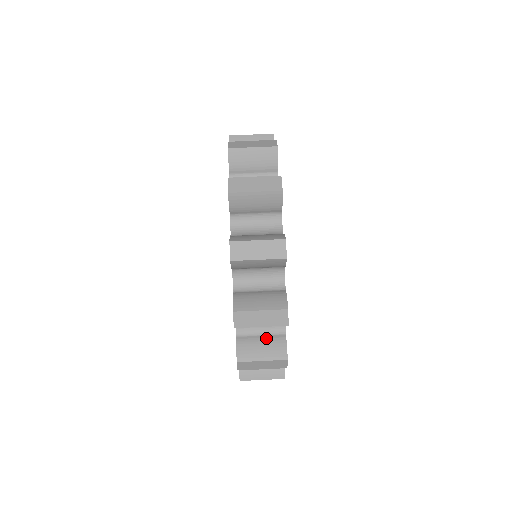
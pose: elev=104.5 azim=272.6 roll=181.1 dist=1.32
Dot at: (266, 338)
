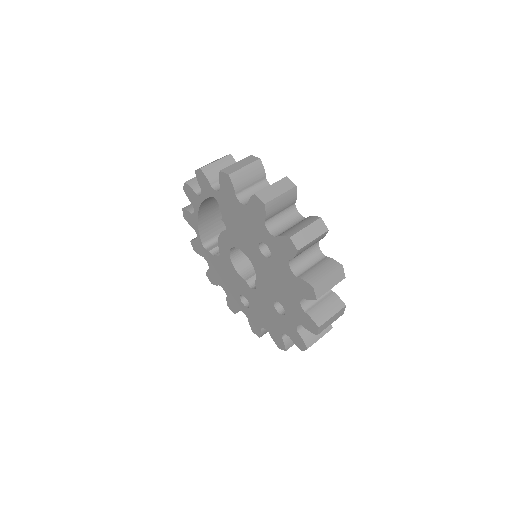
Dot at: occluded
